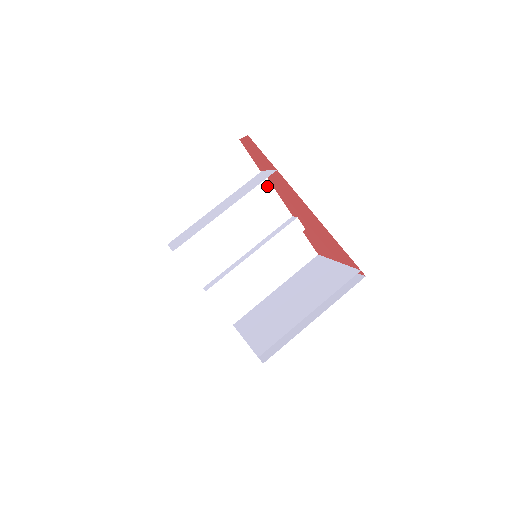
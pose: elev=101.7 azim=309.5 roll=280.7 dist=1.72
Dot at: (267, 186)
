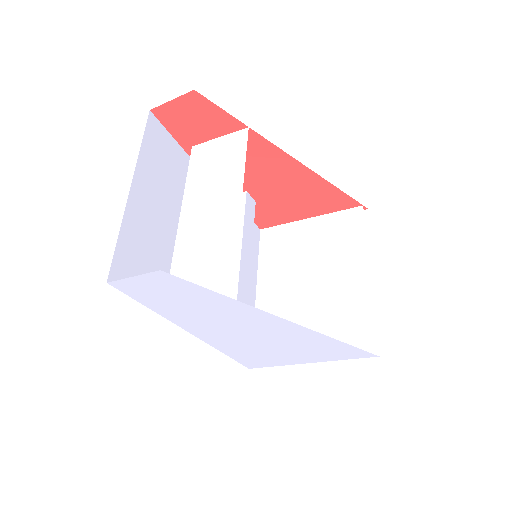
Dot at: occluded
